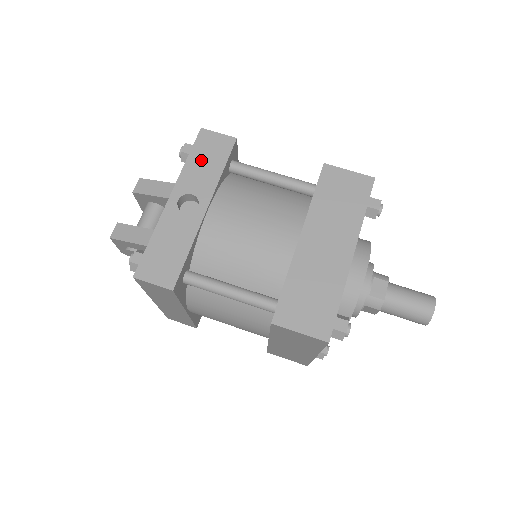
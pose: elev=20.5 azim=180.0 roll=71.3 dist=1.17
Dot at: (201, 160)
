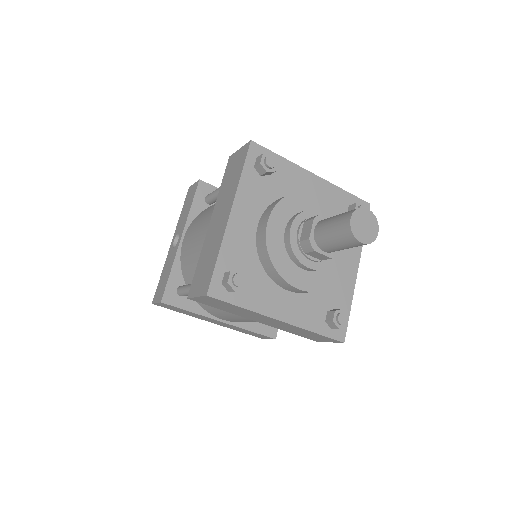
Dot at: (185, 208)
